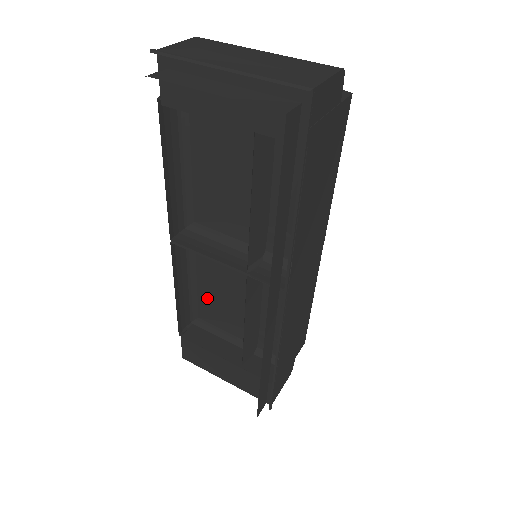
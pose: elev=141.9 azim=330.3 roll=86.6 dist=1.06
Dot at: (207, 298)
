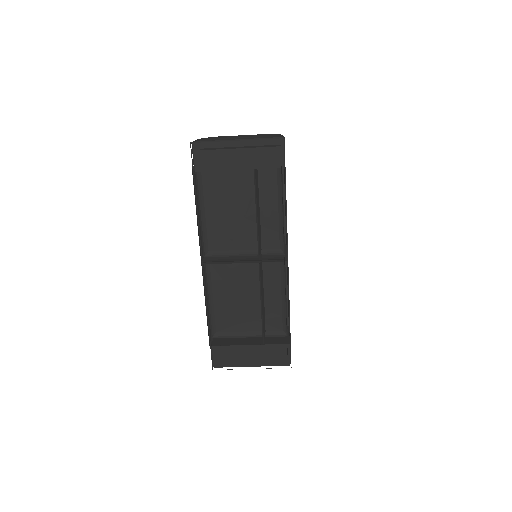
Dot at: (222, 310)
